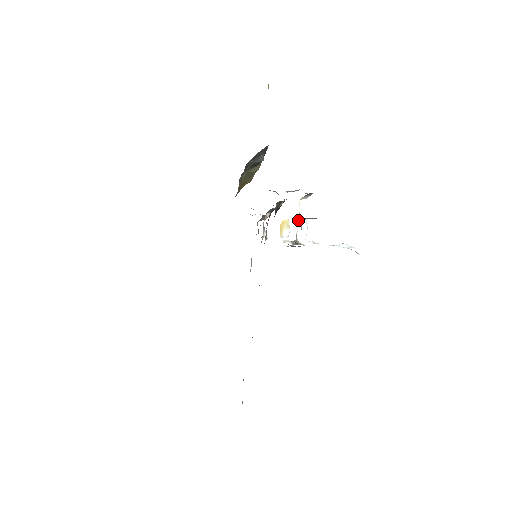
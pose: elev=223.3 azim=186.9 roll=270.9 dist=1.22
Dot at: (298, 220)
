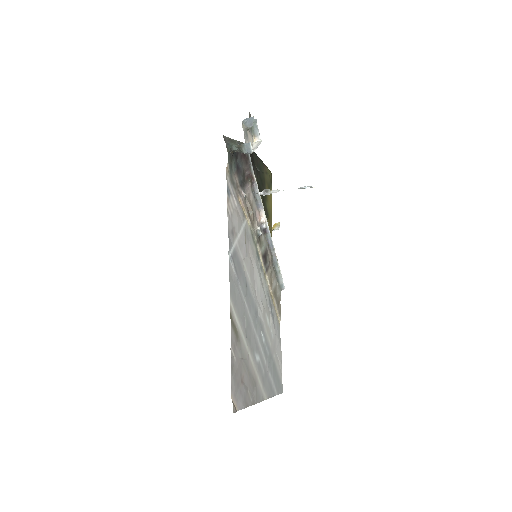
Dot at: occluded
